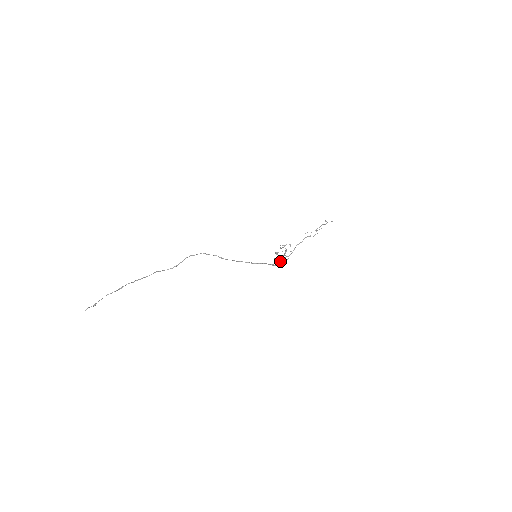
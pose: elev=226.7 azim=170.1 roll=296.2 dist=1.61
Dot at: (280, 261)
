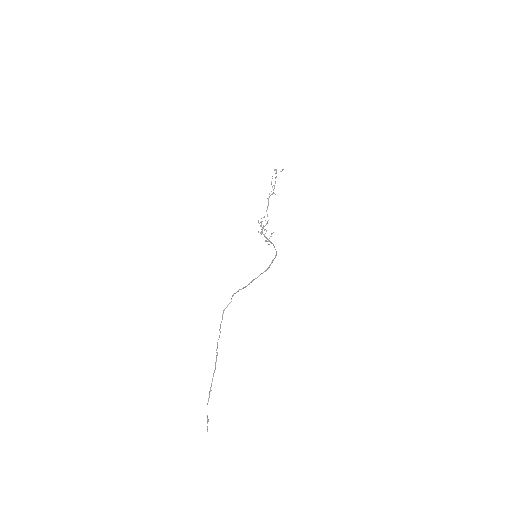
Dot at: (265, 236)
